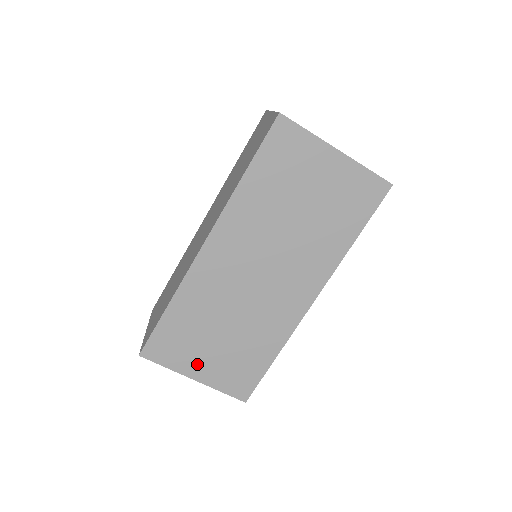
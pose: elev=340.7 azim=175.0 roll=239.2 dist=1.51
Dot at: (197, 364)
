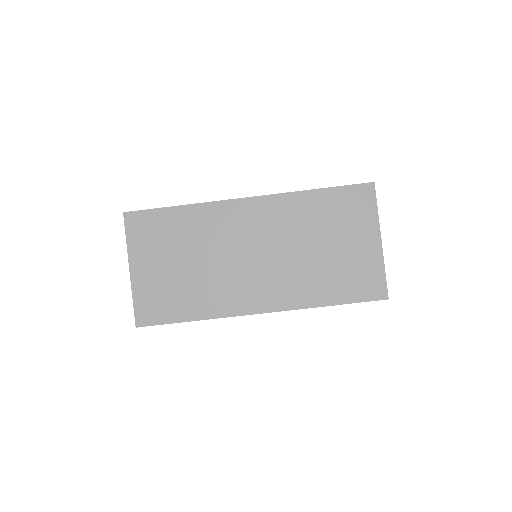
Dot at: (145, 262)
